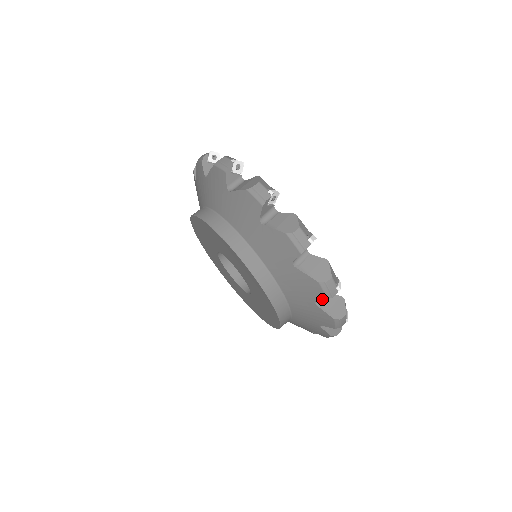
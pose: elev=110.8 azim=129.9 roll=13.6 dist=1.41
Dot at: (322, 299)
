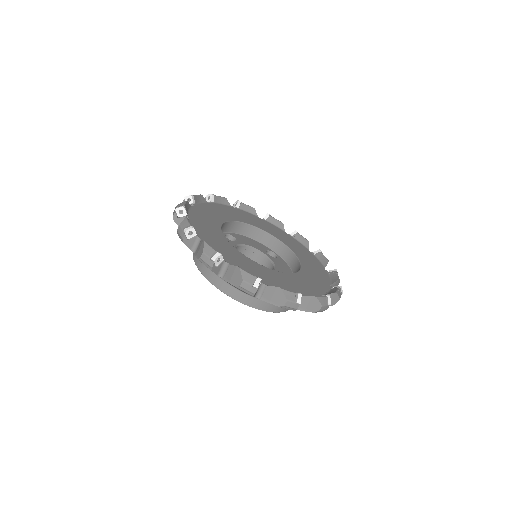
Dot at: occluded
